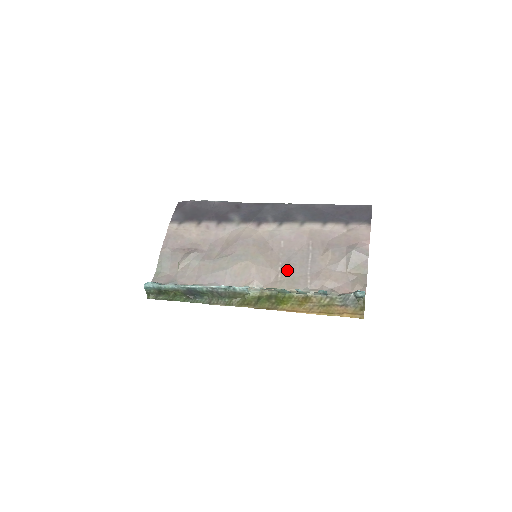
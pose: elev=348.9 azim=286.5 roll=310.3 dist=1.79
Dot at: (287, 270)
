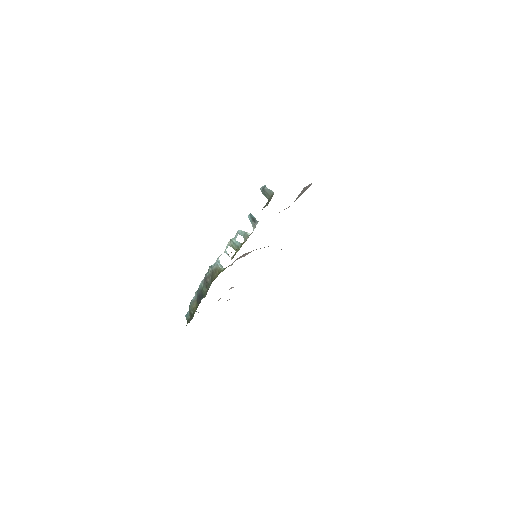
Dot at: occluded
